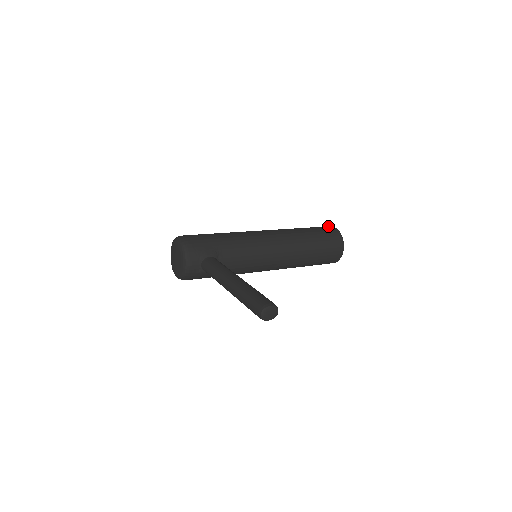
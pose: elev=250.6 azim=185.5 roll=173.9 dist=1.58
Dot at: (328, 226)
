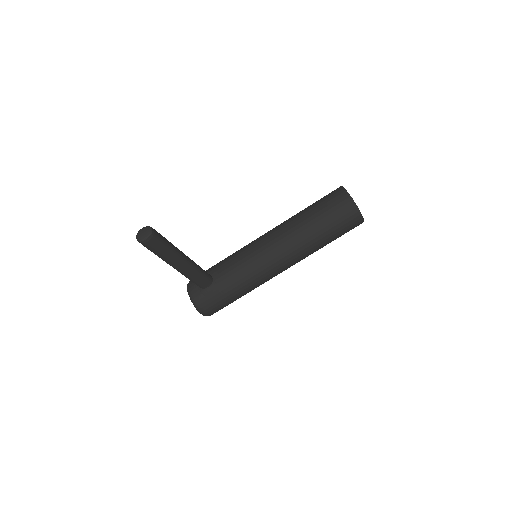
Dot at: occluded
